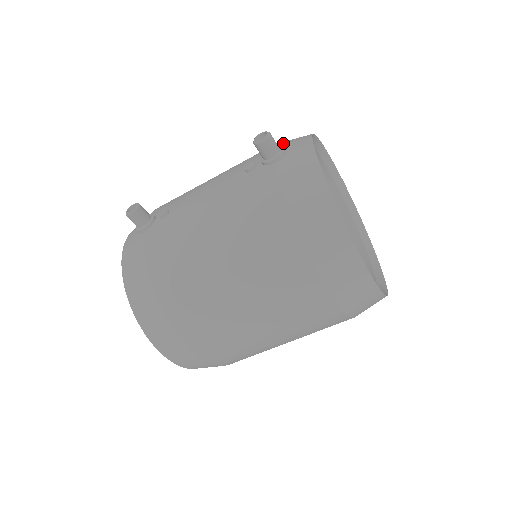
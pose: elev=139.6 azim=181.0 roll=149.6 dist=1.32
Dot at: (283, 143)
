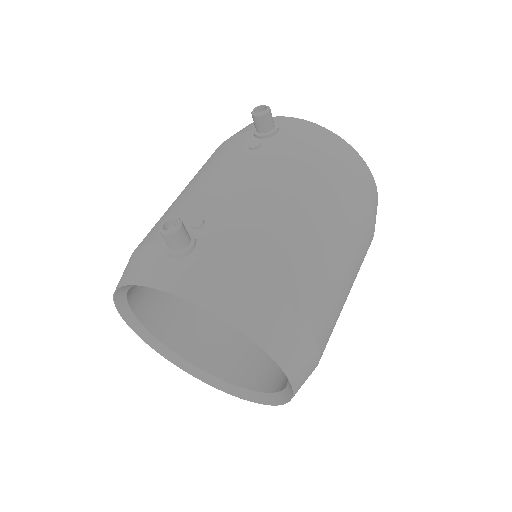
Dot at: (247, 129)
